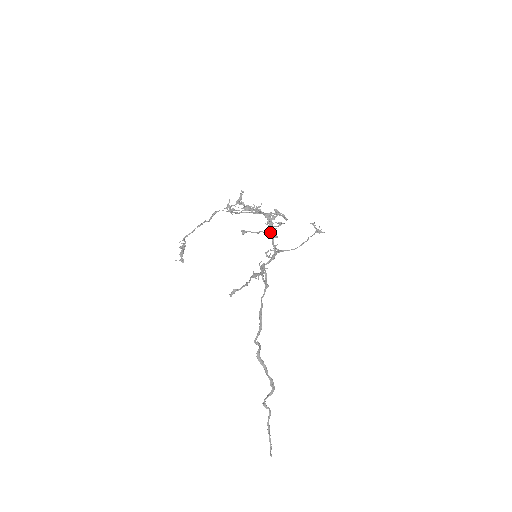
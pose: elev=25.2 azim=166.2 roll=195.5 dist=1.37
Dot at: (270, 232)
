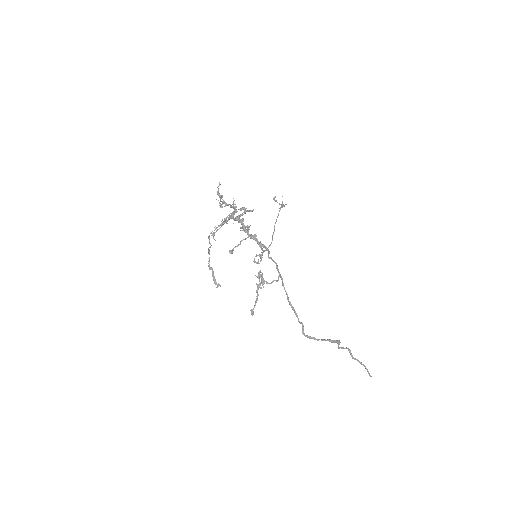
Dot at: (248, 235)
